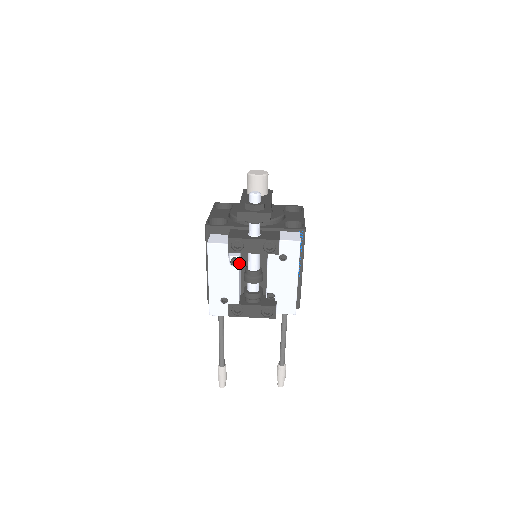
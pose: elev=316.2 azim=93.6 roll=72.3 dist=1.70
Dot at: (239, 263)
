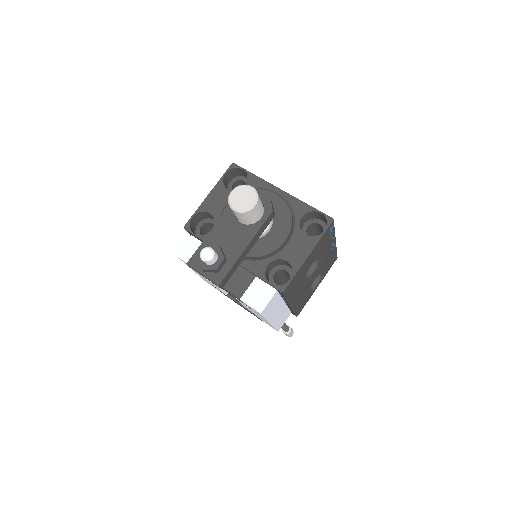
Dot at: occluded
